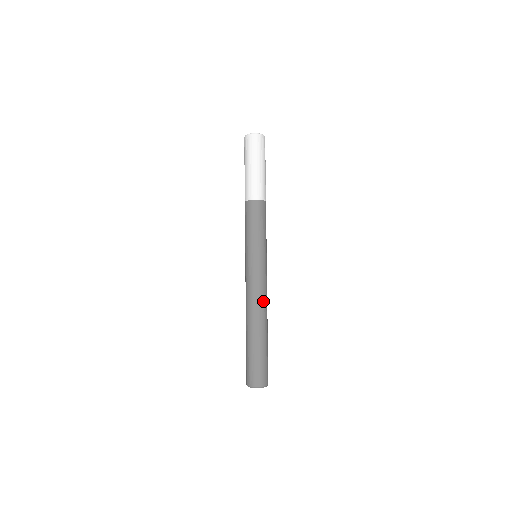
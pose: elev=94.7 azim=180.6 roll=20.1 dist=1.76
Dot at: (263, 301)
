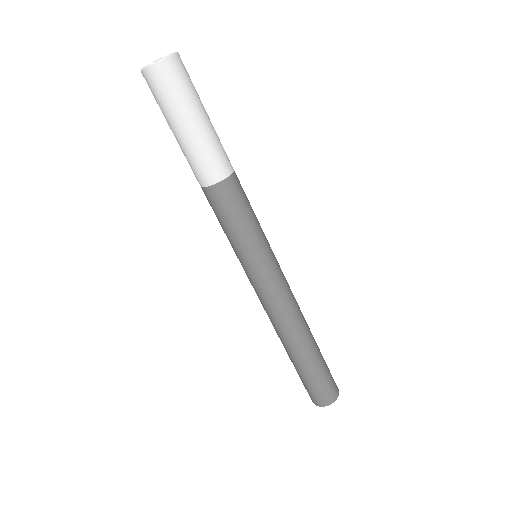
Dot at: (295, 313)
